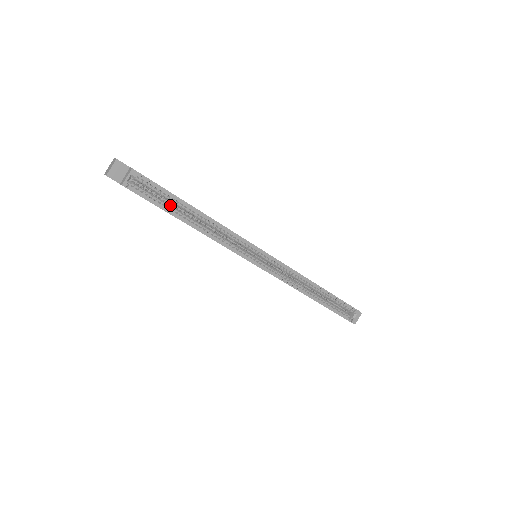
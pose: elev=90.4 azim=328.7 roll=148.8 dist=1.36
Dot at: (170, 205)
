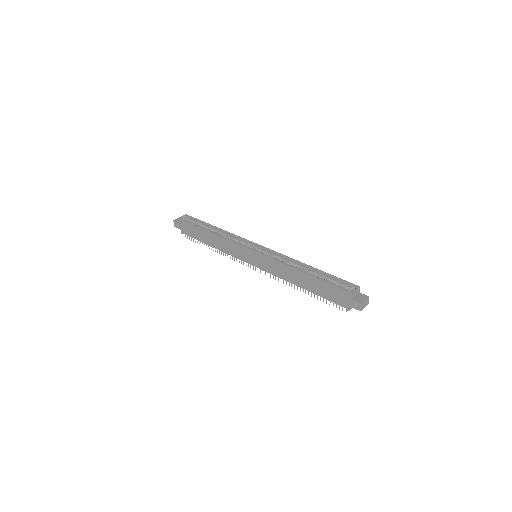
Dot at: occluded
